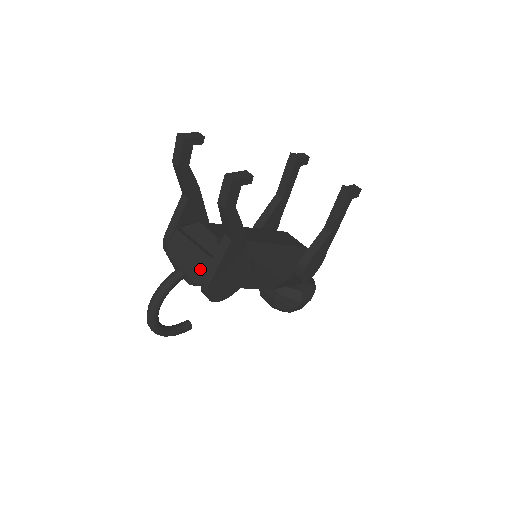
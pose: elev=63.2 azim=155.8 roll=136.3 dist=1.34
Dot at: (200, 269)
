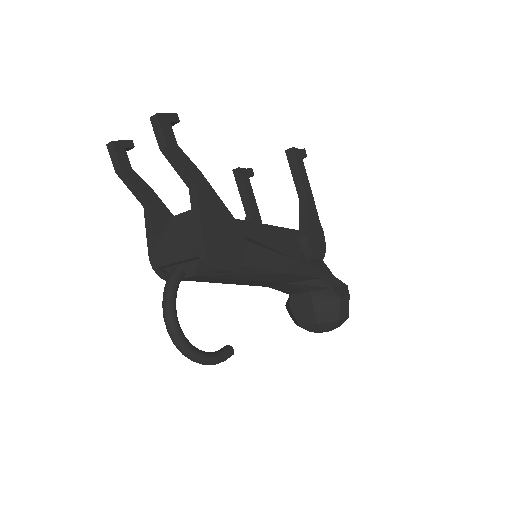
Dot at: (189, 242)
